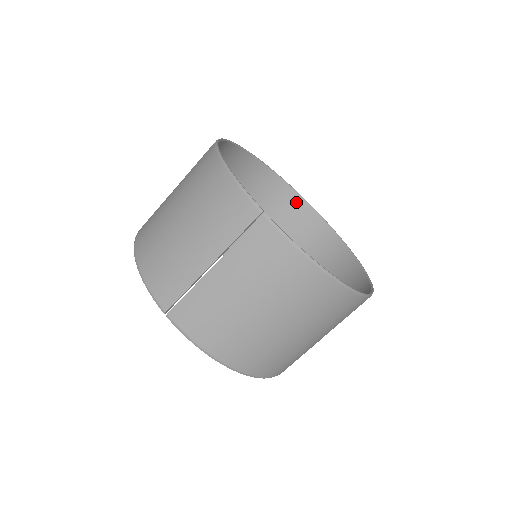
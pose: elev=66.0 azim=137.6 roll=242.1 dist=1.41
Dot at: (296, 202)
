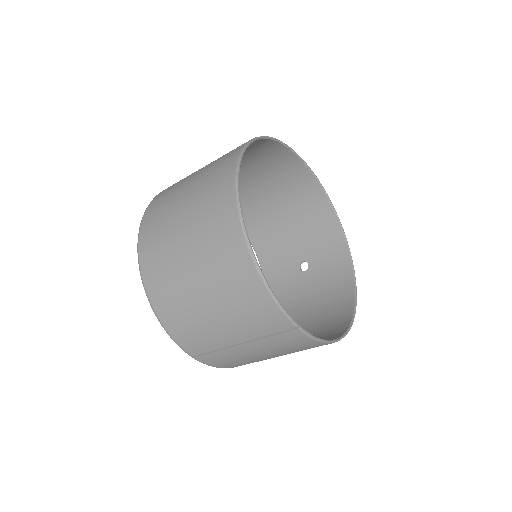
Dot at: (289, 158)
